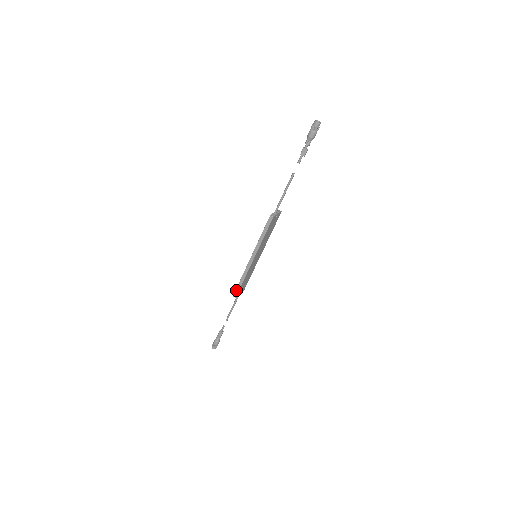
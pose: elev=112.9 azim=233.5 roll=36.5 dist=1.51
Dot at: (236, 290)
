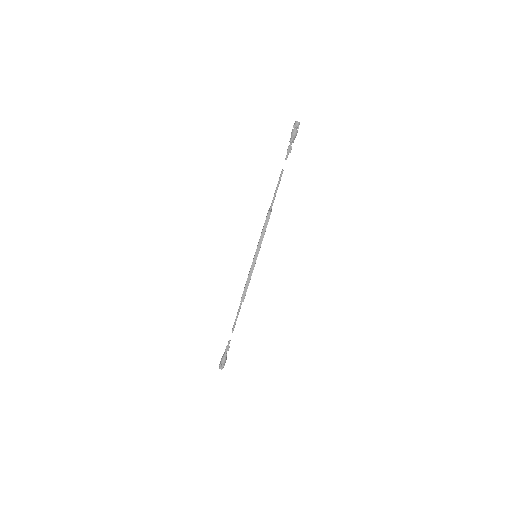
Dot at: (243, 294)
